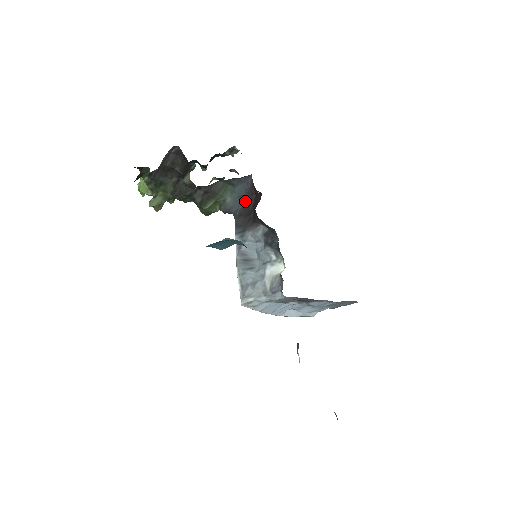
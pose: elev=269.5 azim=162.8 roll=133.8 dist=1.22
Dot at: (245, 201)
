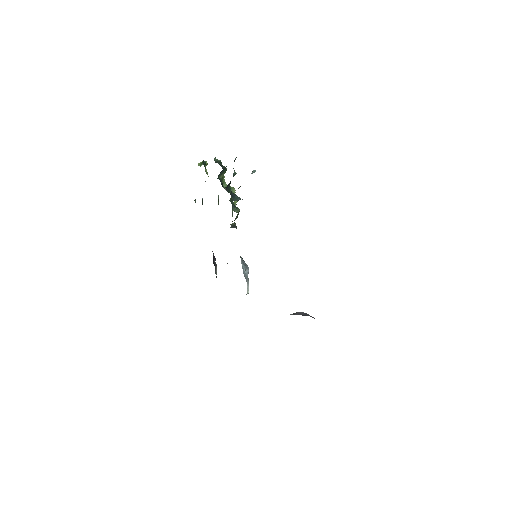
Dot at: occluded
